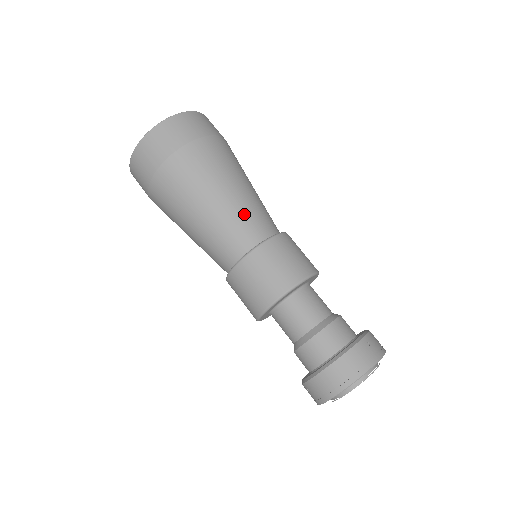
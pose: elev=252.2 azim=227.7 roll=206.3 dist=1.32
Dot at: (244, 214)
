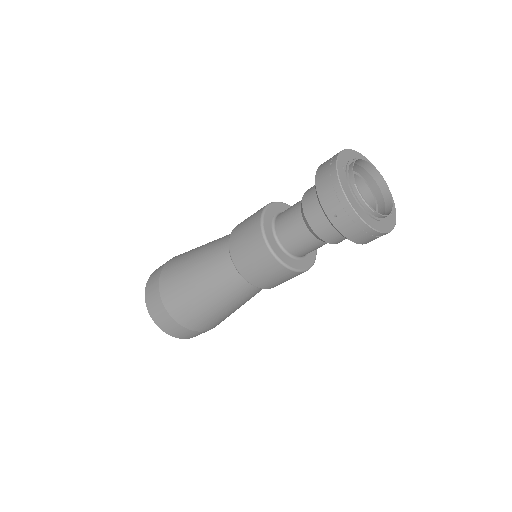
Dot at: occluded
